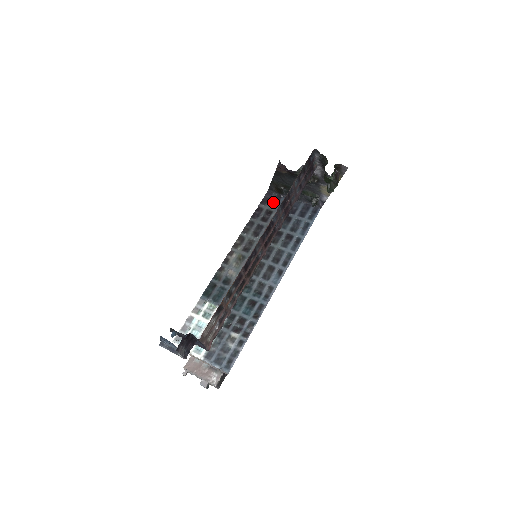
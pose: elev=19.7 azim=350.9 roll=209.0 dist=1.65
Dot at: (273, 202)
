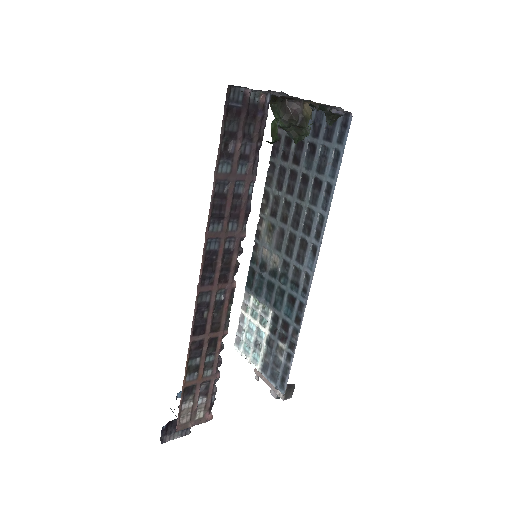
Dot at: occluded
